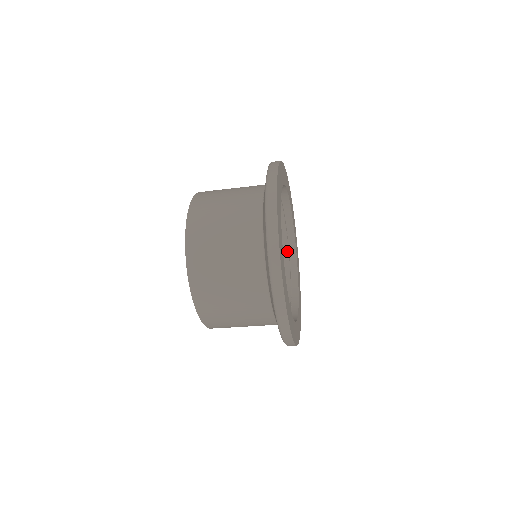
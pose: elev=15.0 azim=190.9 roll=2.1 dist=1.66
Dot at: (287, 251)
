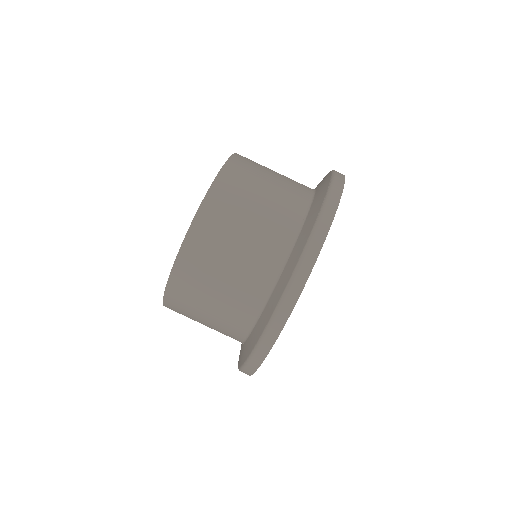
Dot at: occluded
